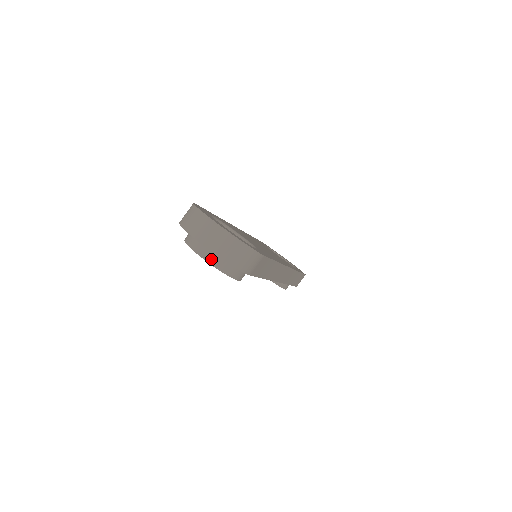
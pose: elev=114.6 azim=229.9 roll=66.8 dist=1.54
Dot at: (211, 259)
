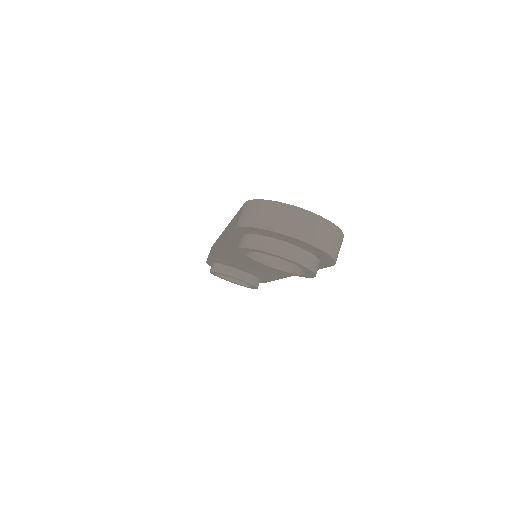
Dot at: (300, 258)
